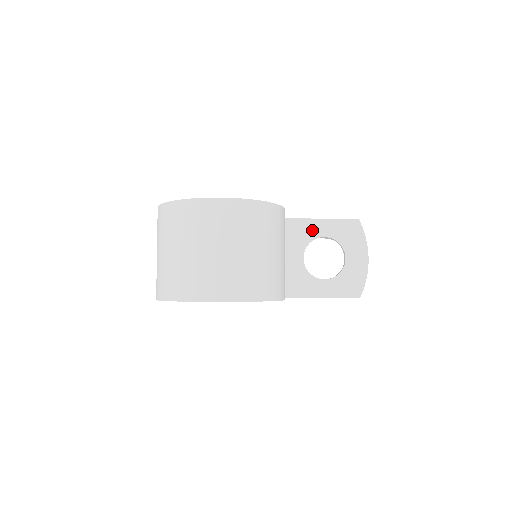
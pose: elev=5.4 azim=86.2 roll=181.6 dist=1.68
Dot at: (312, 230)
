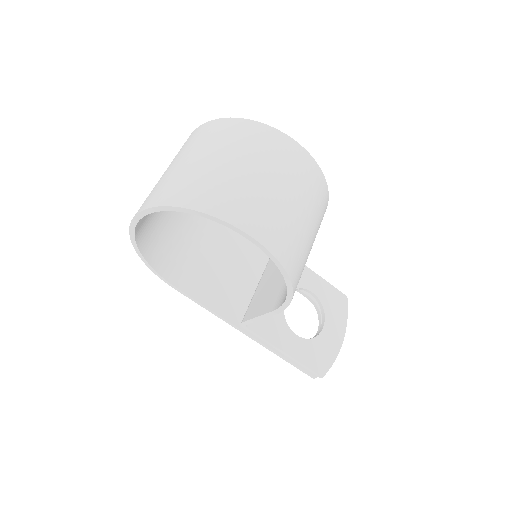
Dot at: (304, 278)
